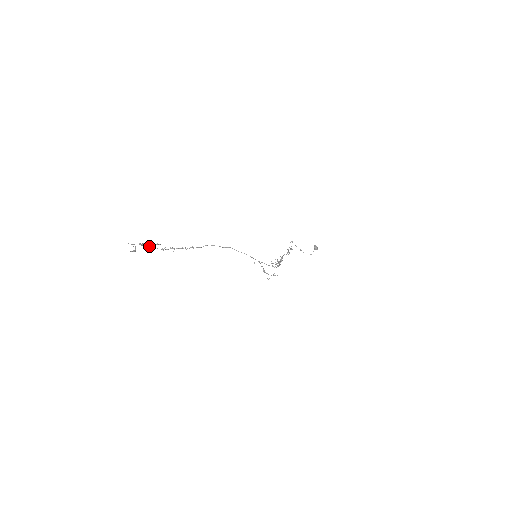
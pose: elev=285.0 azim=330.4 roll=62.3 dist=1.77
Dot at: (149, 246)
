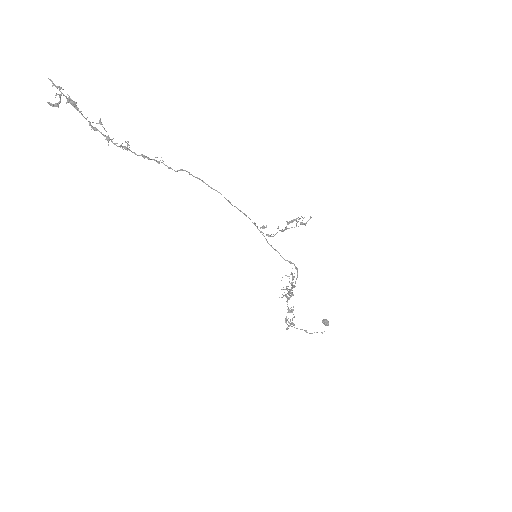
Dot at: (84, 117)
